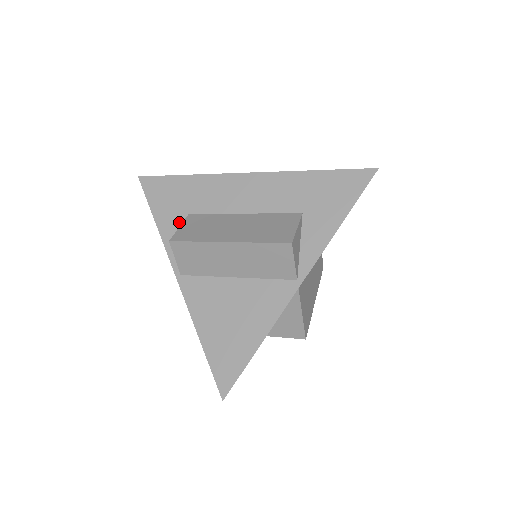
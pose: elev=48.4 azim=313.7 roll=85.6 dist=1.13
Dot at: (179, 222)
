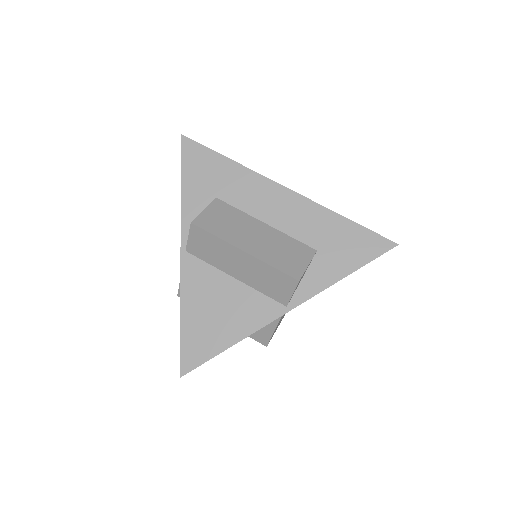
Dot at: (204, 200)
